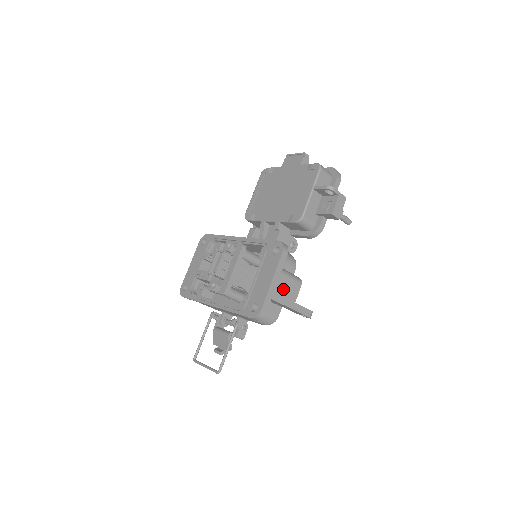
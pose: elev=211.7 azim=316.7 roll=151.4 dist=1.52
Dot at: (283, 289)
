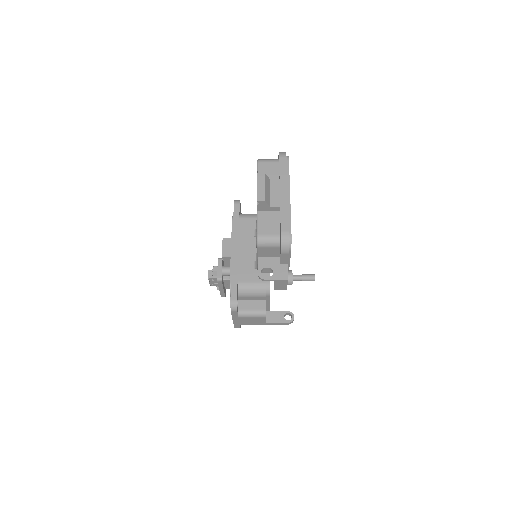
Dot at: (248, 321)
